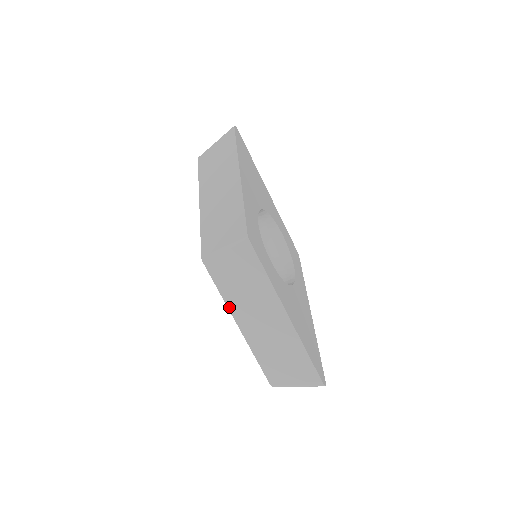
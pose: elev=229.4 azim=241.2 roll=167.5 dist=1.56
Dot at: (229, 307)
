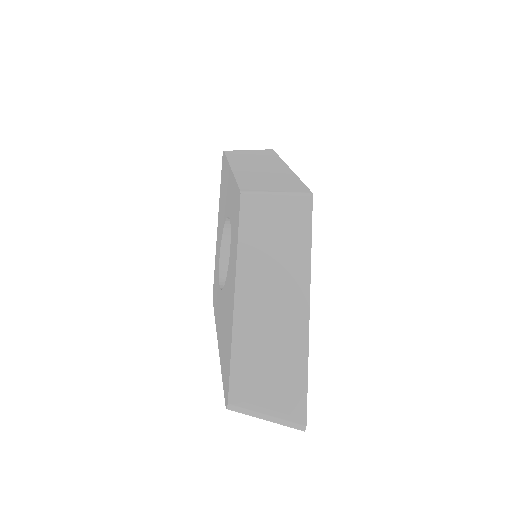
Dot at: (239, 264)
